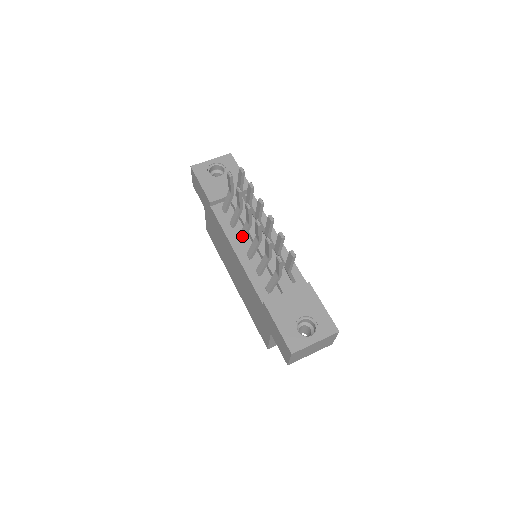
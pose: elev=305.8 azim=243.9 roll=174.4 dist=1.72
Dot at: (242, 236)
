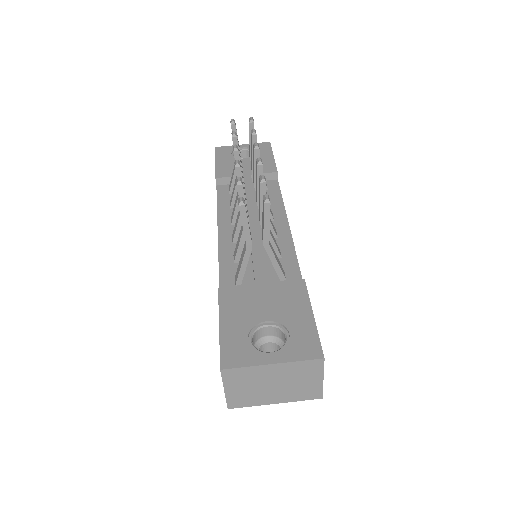
Dot at: (233, 211)
